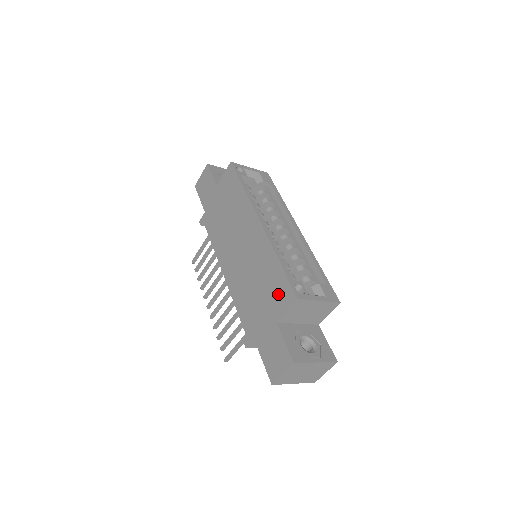
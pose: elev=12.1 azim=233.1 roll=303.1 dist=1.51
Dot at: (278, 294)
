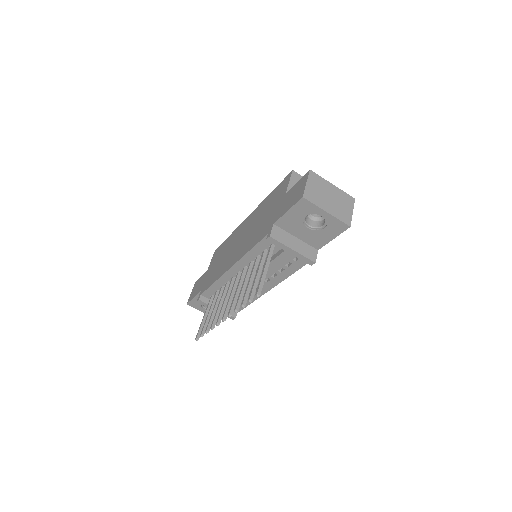
Dot at: (279, 192)
